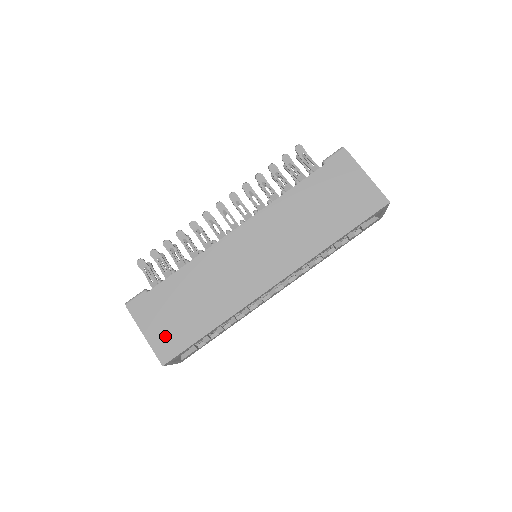
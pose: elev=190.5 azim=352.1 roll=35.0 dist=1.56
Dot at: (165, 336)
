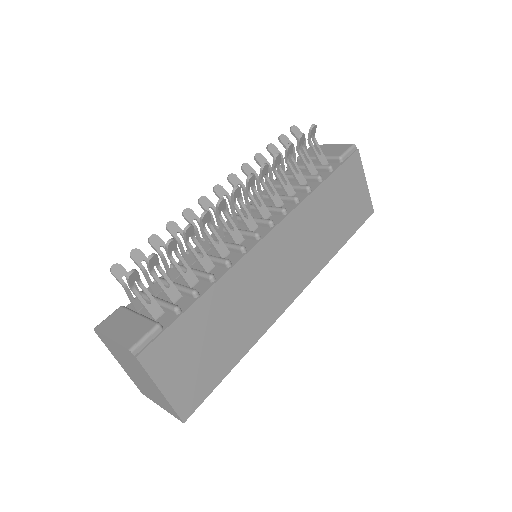
Dot at: (188, 384)
